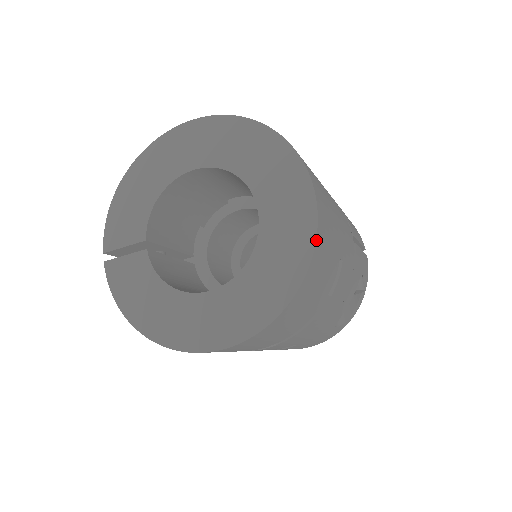
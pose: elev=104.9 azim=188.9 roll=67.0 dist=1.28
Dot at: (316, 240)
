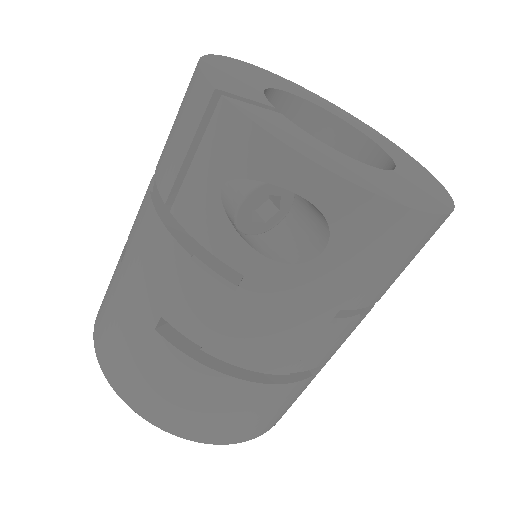
Dot at: (429, 173)
